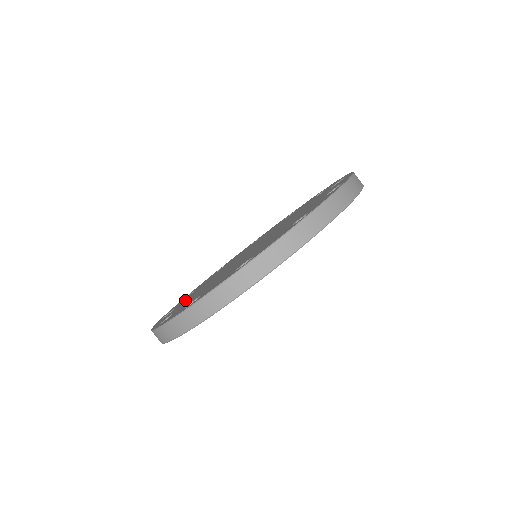
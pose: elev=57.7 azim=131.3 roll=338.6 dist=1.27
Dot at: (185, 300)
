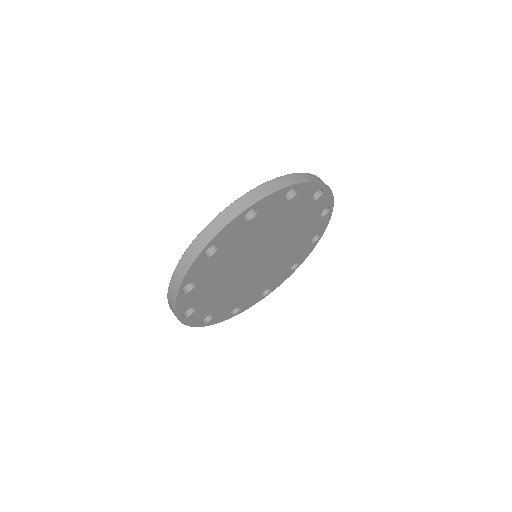
Dot at: occluded
